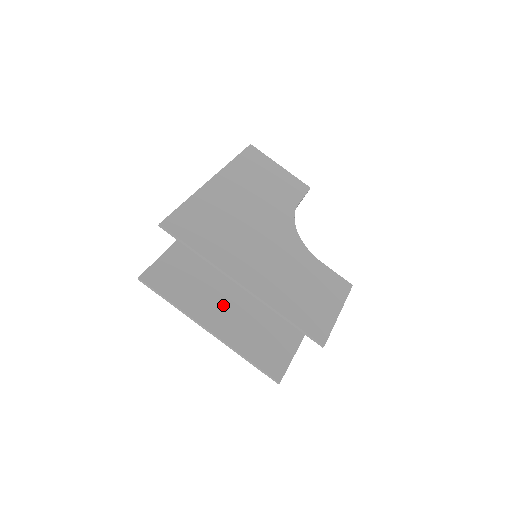
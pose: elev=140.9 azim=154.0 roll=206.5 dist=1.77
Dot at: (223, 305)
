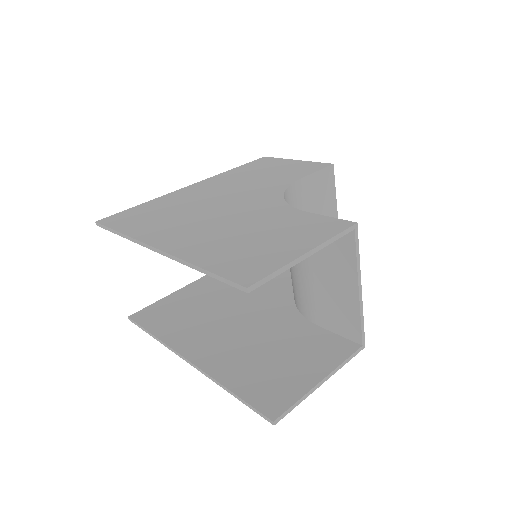
Dot at: (222, 331)
